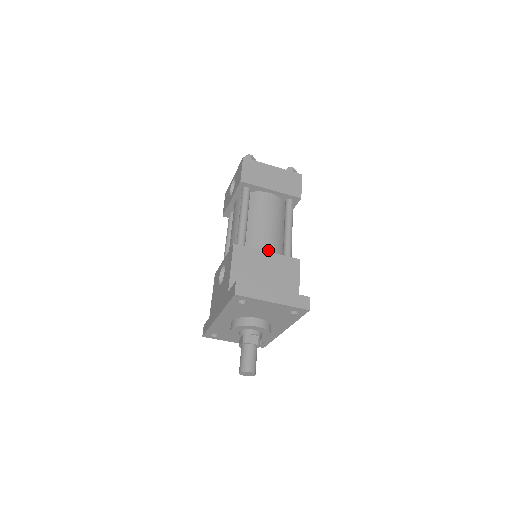
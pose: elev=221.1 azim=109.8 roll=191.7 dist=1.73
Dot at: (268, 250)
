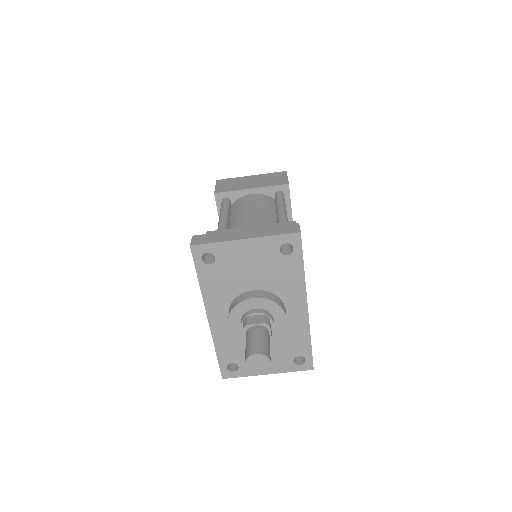
Dot at: occluded
